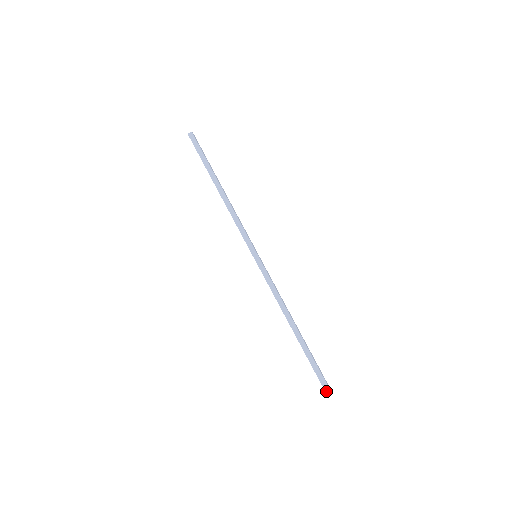
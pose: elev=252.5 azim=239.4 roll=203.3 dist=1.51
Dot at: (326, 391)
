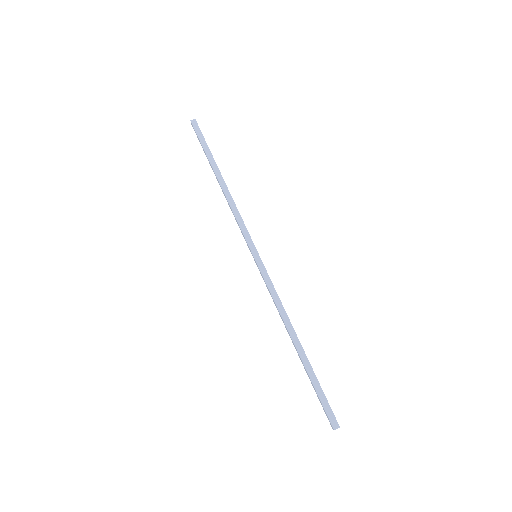
Dot at: (335, 429)
